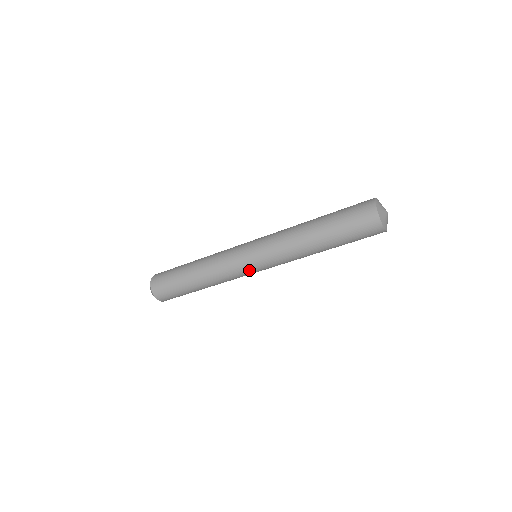
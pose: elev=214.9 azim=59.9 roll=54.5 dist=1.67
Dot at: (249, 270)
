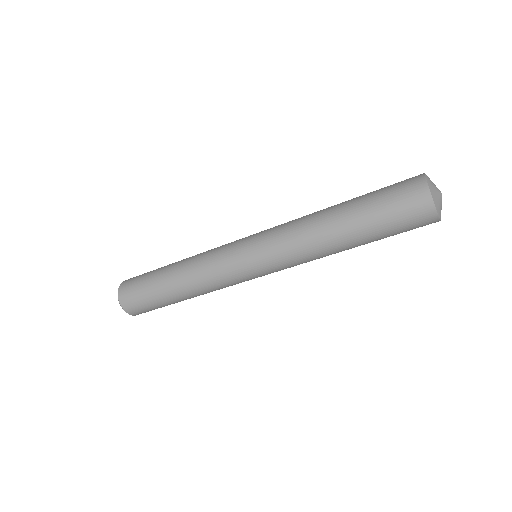
Dot at: (249, 277)
